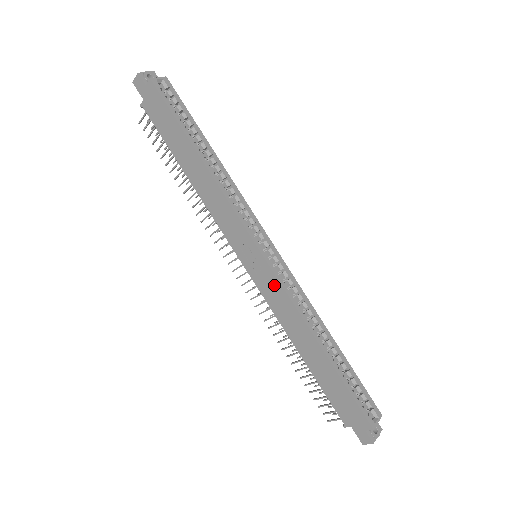
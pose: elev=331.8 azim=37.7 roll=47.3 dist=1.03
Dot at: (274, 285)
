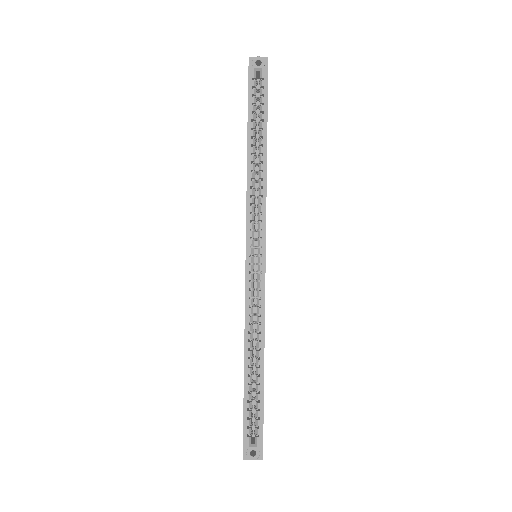
Dot at: (245, 287)
